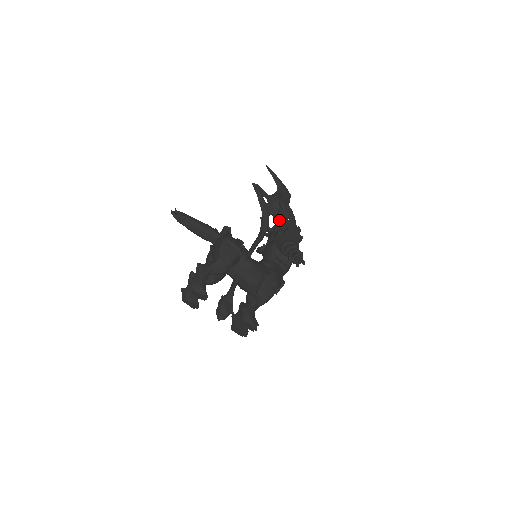
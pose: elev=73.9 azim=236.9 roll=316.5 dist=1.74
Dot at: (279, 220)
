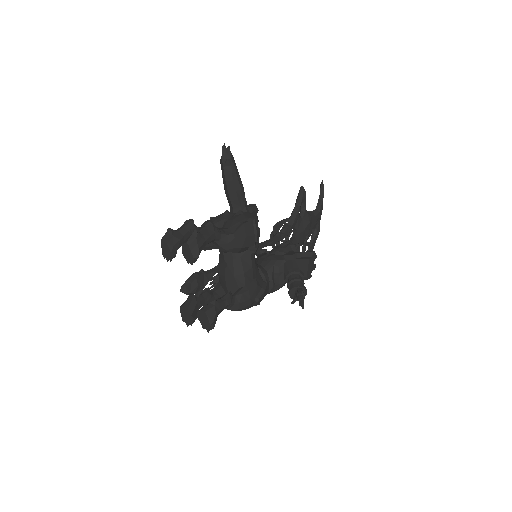
Dot at: (296, 240)
